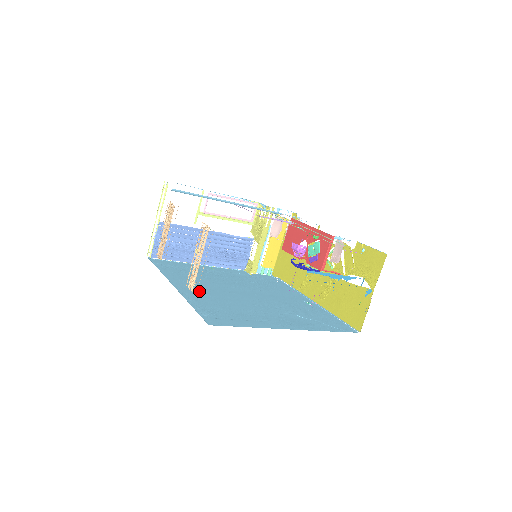
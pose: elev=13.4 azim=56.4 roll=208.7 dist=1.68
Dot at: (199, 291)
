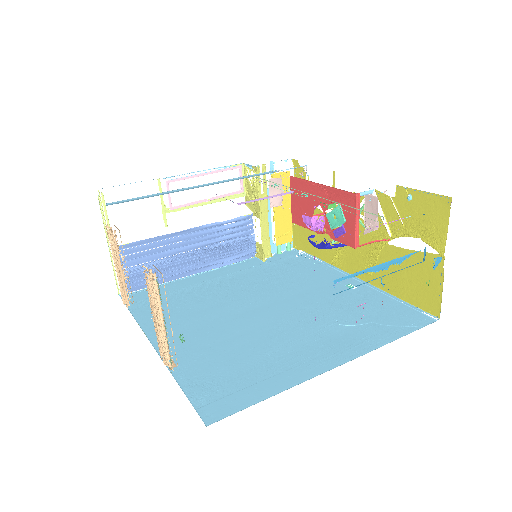
Dot at: (191, 340)
